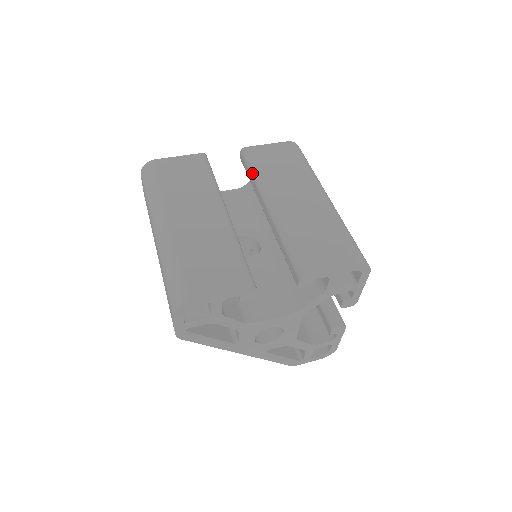
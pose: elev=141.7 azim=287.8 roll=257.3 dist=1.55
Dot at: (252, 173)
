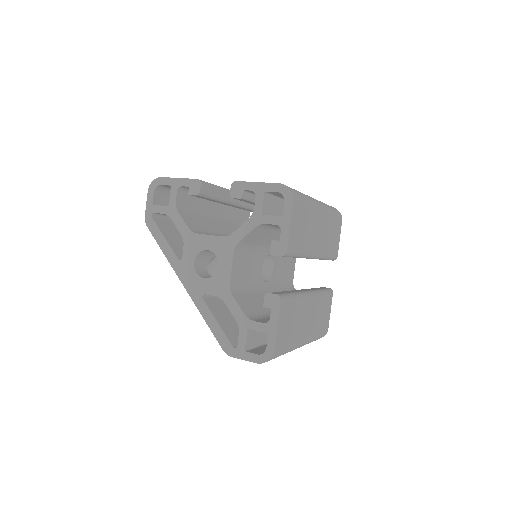
Dot at: occluded
